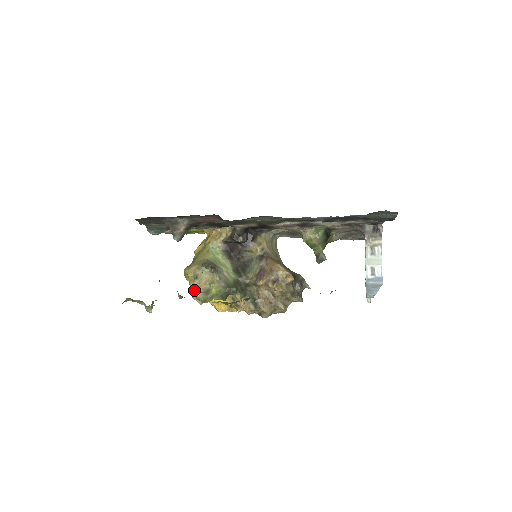
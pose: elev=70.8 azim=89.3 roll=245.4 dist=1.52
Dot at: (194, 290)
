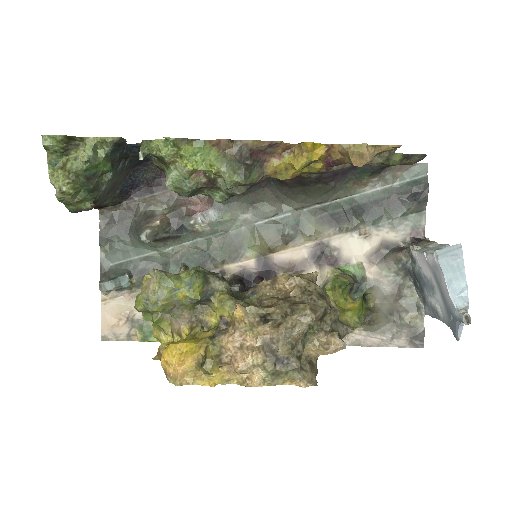
Dot at: (149, 279)
